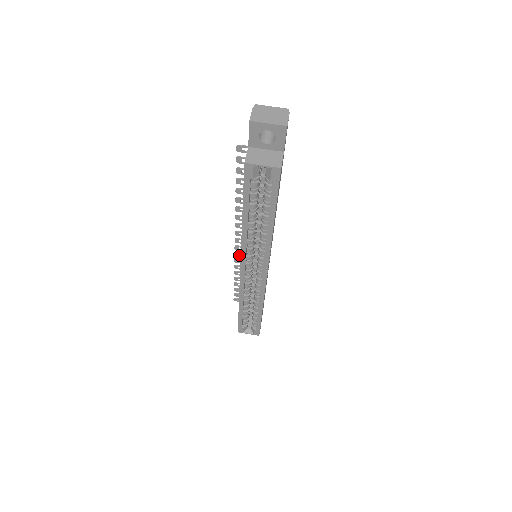
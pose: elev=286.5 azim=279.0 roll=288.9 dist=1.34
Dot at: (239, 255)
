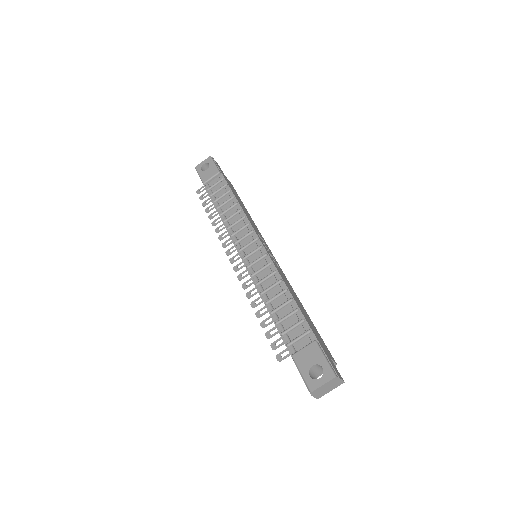
Dot at: (225, 243)
